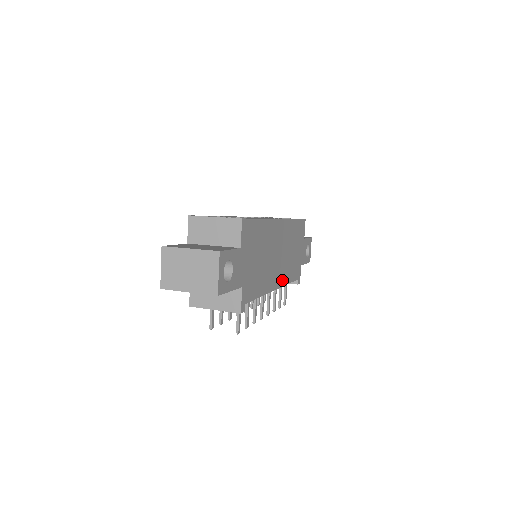
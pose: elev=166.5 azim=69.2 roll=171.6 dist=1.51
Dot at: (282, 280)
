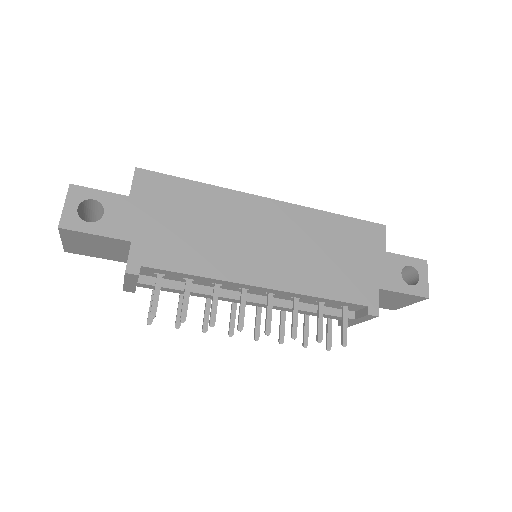
Dot at: (288, 283)
